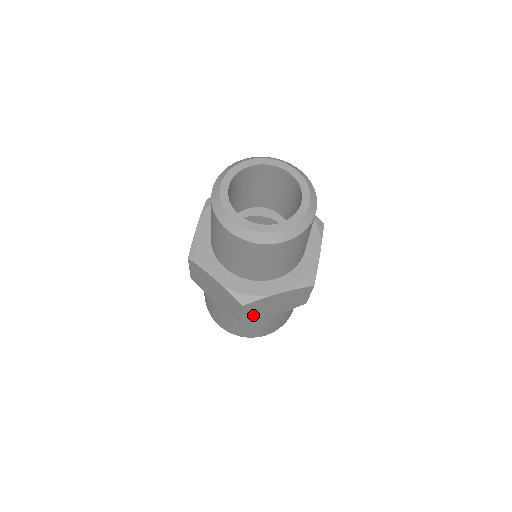
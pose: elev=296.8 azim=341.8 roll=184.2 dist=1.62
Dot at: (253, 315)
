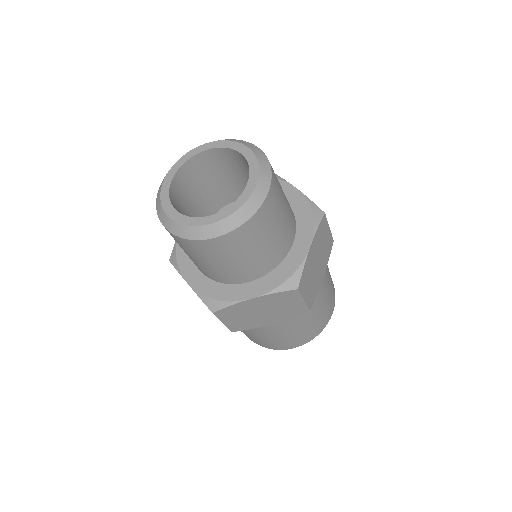
Dot at: (311, 293)
